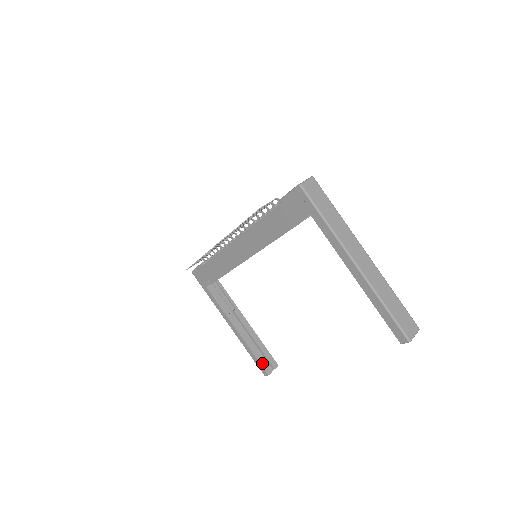
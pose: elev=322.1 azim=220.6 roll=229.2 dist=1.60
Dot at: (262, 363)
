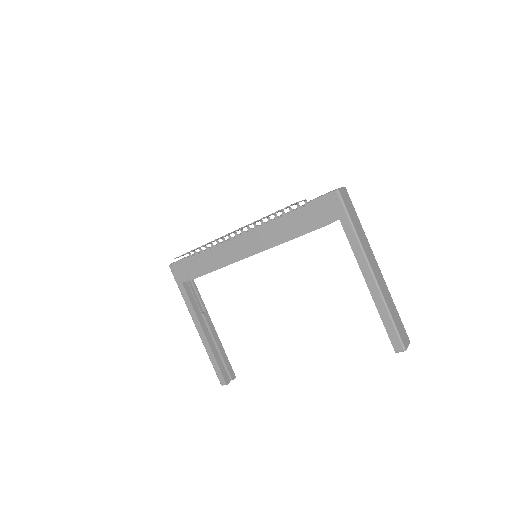
Dot at: (222, 371)
